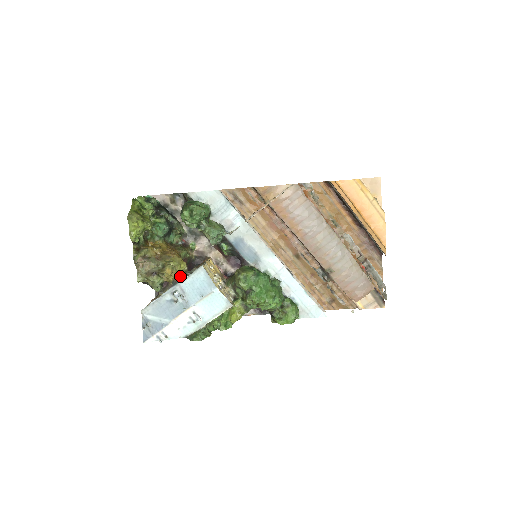
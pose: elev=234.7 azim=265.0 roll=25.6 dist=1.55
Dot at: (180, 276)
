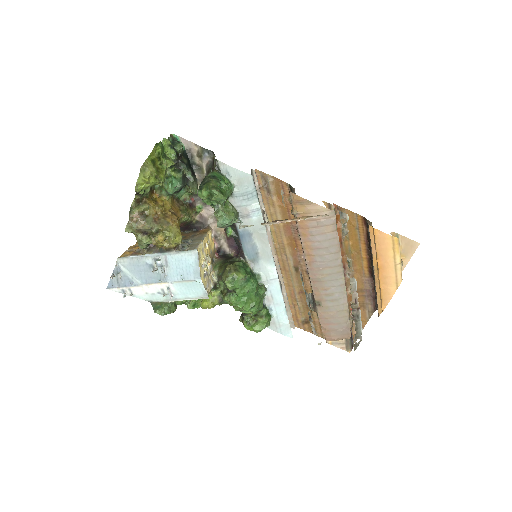
Dot at: (170, 247)
